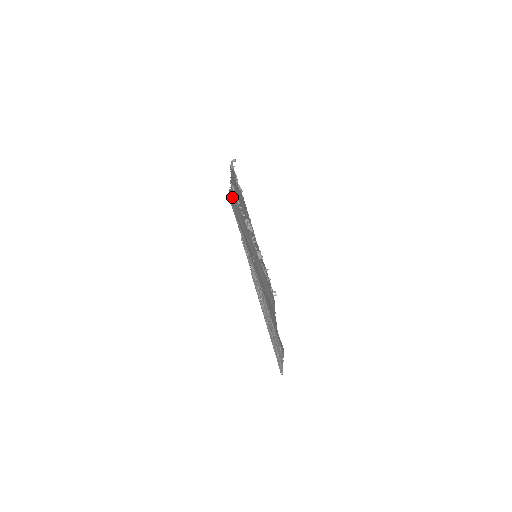
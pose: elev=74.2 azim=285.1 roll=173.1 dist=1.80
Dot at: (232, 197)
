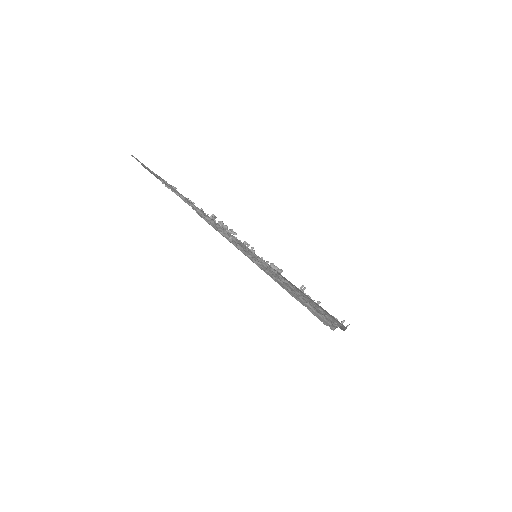
Dot at: occluded
